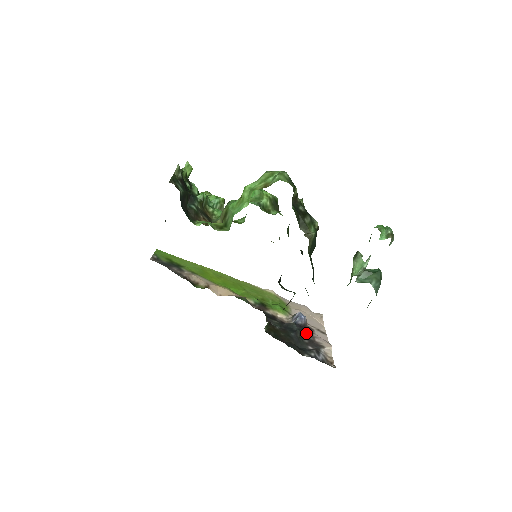
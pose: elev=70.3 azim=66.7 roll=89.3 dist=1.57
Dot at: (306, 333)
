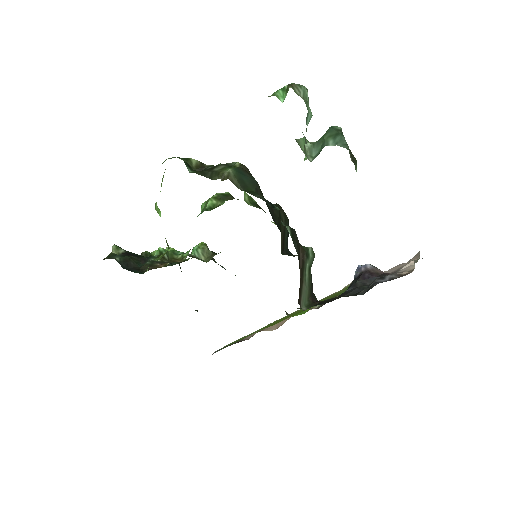
Dot at: occluded
